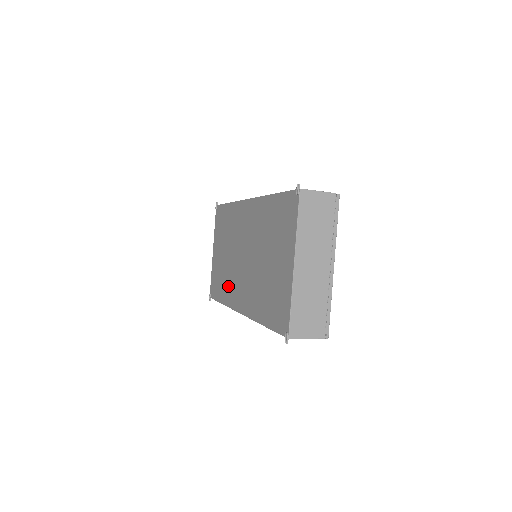
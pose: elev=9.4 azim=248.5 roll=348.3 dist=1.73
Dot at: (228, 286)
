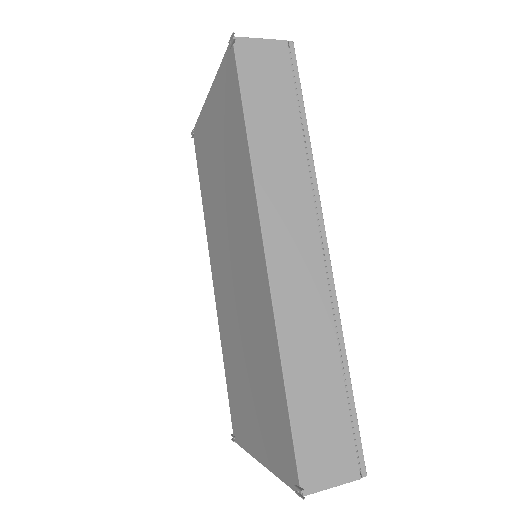
Dot at: (211, 216)
